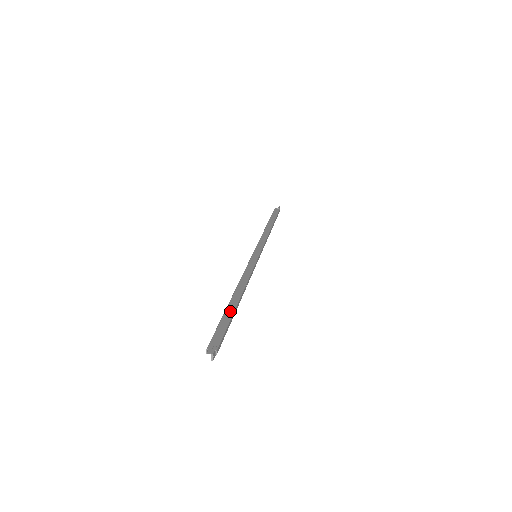
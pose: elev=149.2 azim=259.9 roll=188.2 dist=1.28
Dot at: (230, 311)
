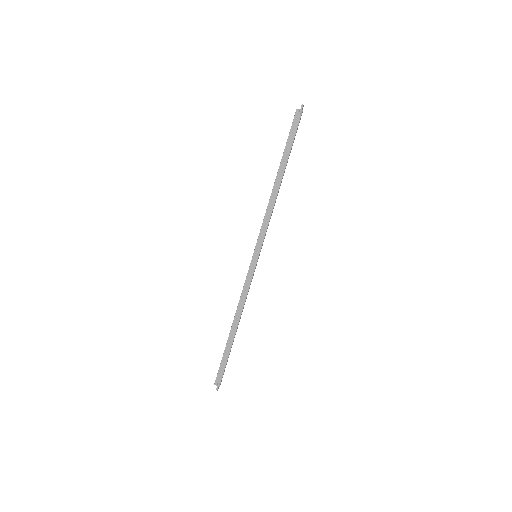
Dot at: (228, 348)
